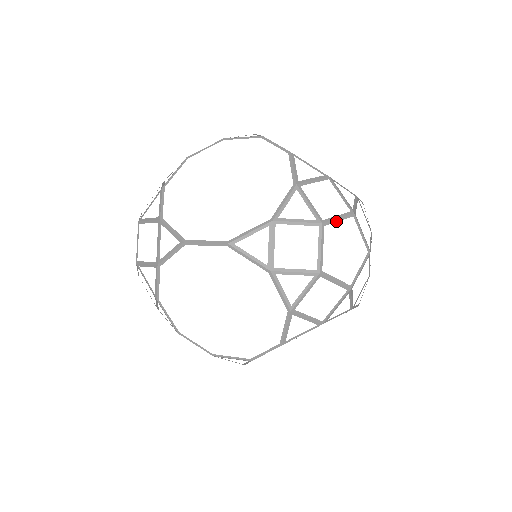
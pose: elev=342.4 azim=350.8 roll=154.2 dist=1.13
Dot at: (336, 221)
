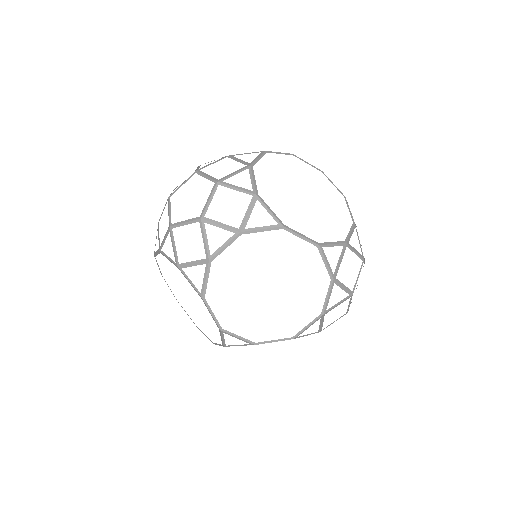
Dot at: occluded
